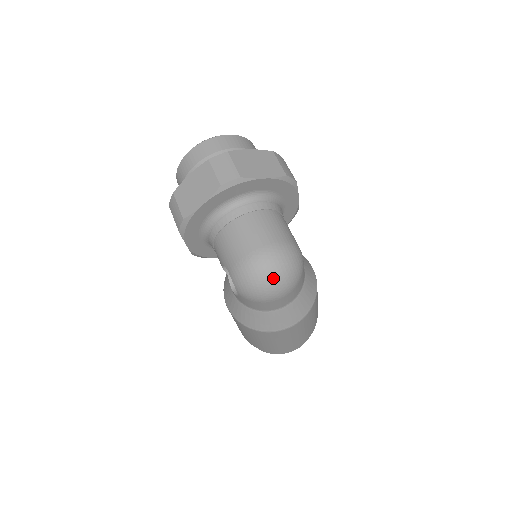
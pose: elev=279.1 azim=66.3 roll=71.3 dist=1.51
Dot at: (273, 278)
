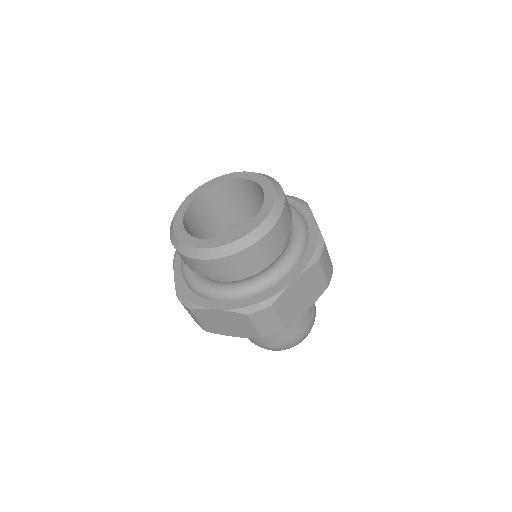
Dot at: occluded
